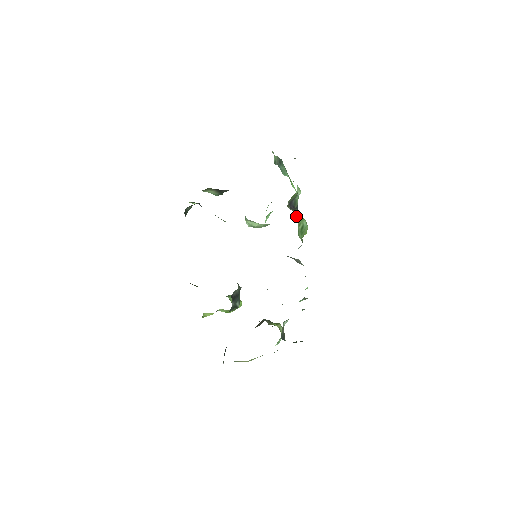
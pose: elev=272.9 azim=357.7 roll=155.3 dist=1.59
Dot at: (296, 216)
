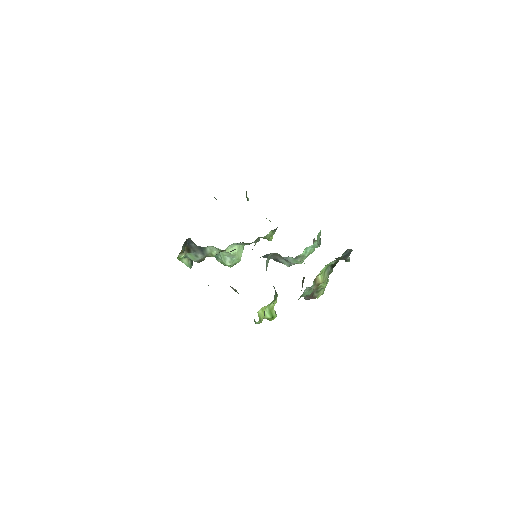
Dot at: occluded
